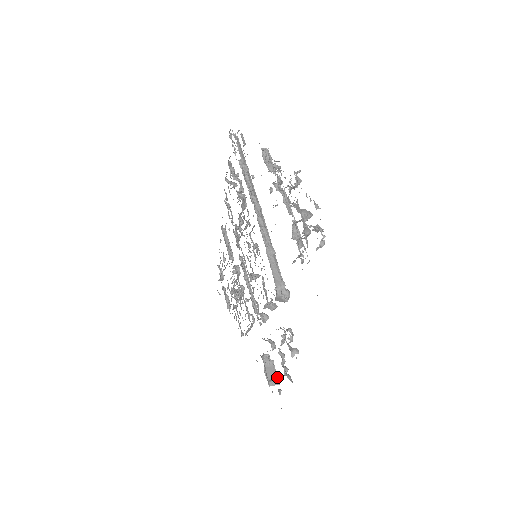
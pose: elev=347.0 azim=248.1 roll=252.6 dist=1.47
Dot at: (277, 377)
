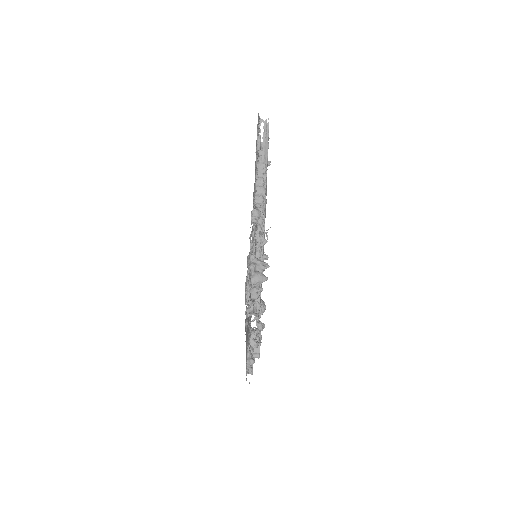
Dot at: (259, 352)
